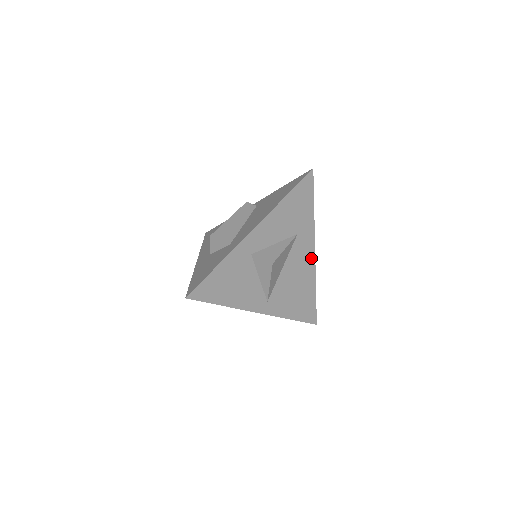
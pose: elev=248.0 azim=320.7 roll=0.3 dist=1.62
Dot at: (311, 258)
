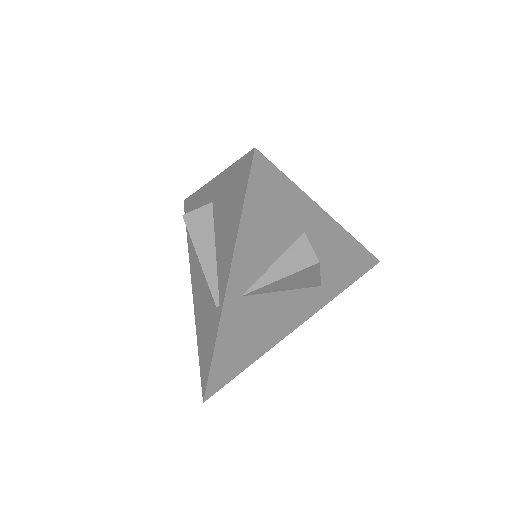
Dot at: (293, 325)
